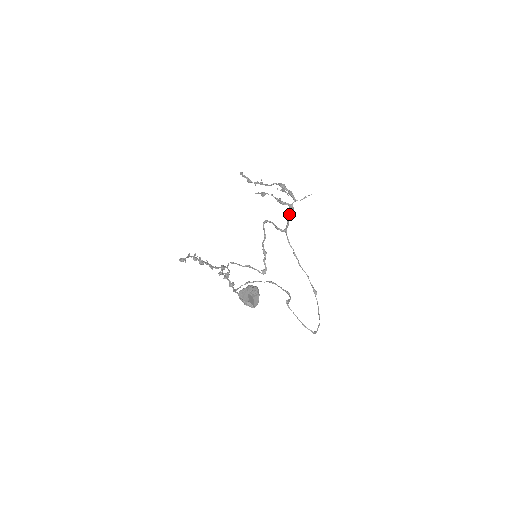
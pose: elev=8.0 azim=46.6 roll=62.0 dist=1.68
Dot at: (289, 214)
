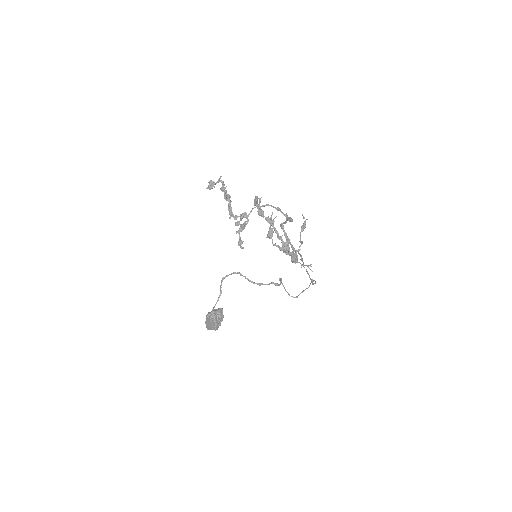
Dot at: occluded
